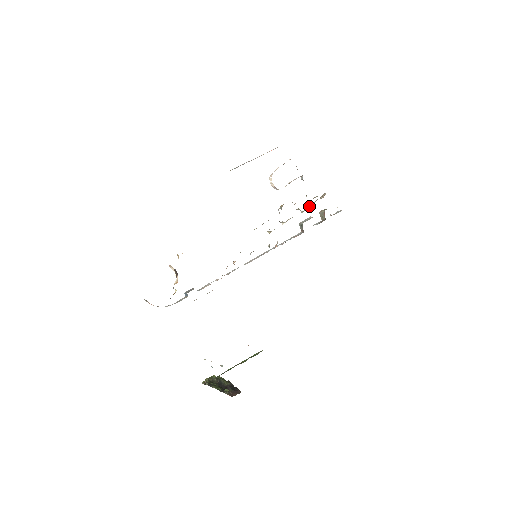
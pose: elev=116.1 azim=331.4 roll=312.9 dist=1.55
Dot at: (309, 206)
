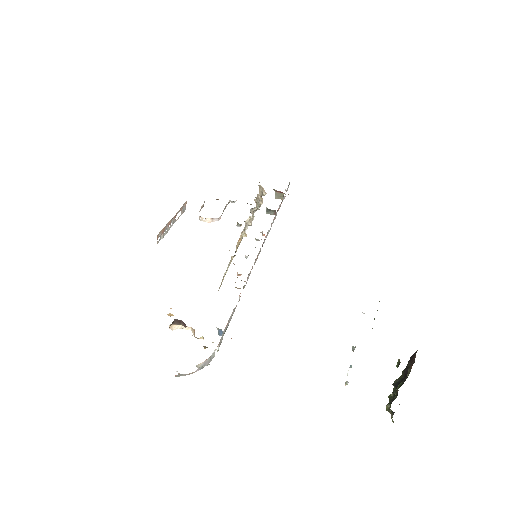
Dot at: (257, 200)
